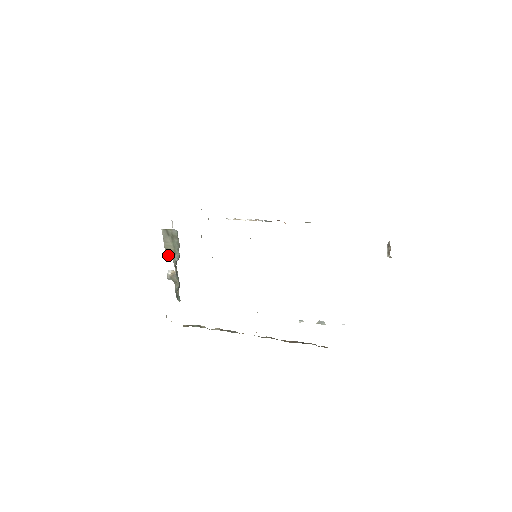
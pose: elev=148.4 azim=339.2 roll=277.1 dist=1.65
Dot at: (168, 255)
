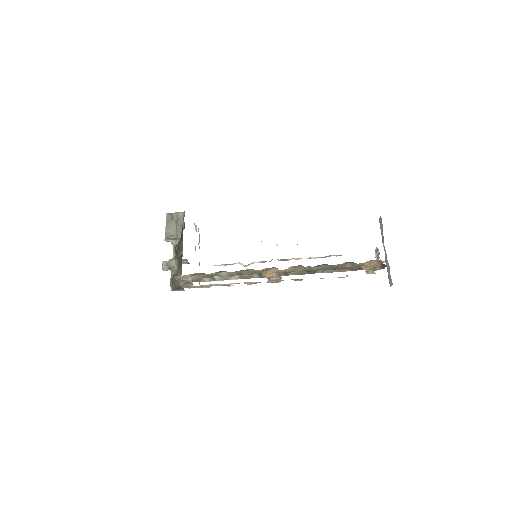
Dot at: (169, 239)
